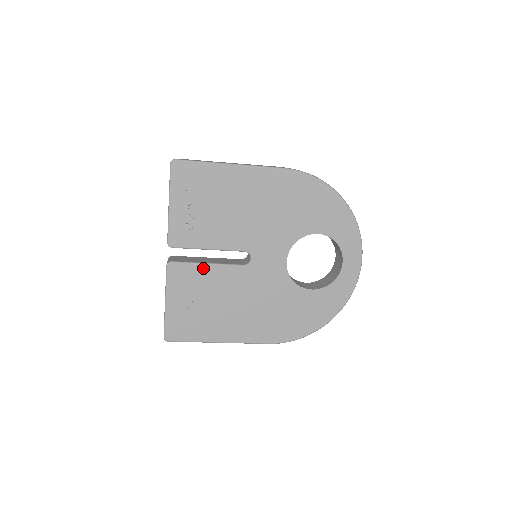
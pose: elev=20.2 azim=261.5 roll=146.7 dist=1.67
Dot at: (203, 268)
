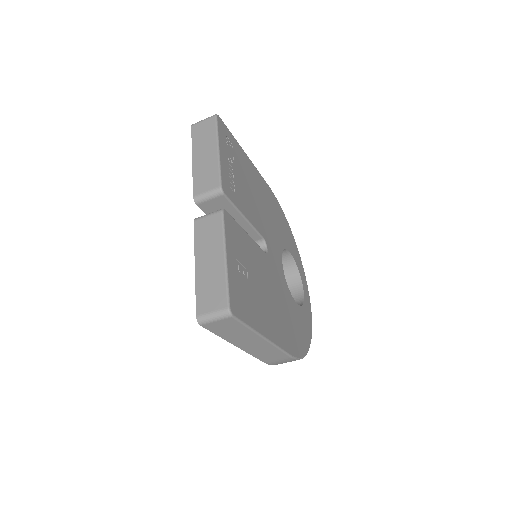
Dot at: (245, 234)
